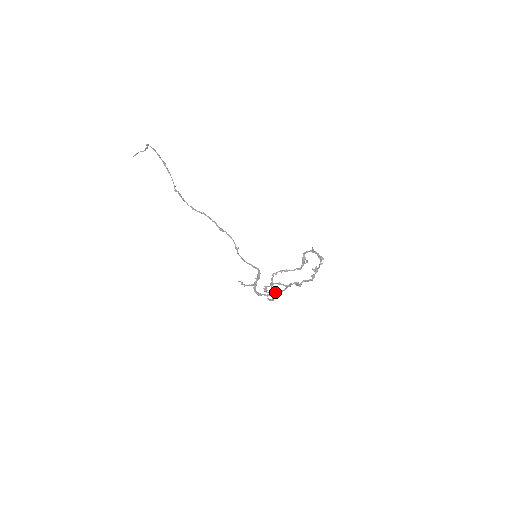
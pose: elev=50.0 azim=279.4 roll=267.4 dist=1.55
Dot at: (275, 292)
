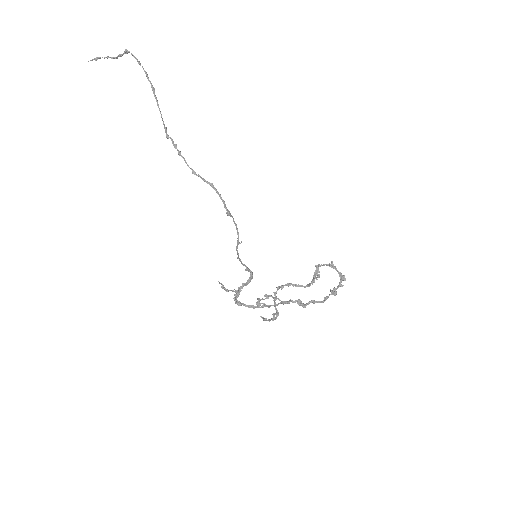
Dot at: (278, 312)
